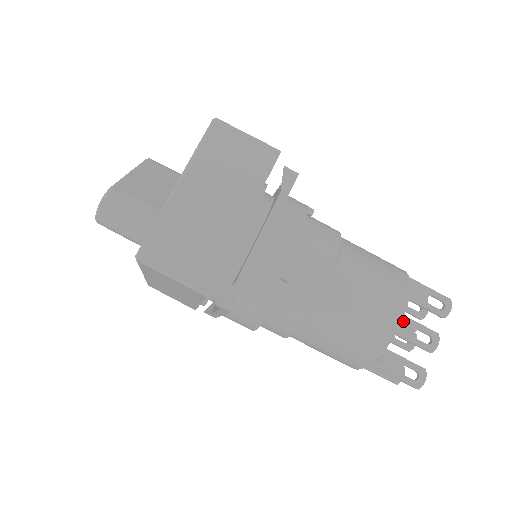
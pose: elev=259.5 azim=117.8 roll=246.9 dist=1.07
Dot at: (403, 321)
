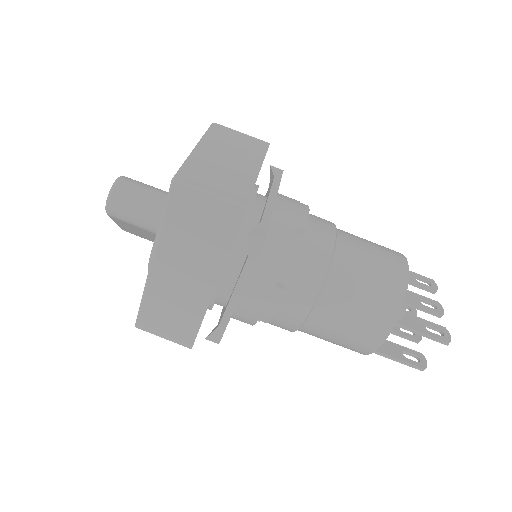
Dot at: occluded
